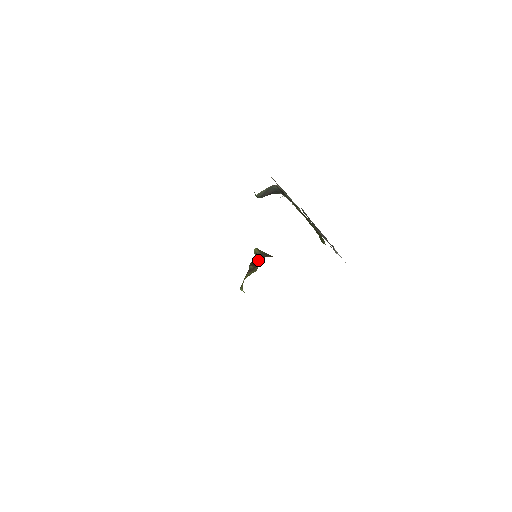
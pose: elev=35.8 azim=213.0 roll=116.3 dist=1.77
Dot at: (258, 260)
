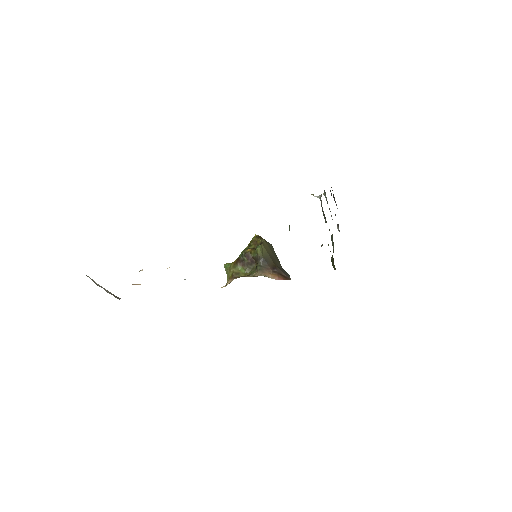
Dot at: (256, 261)
